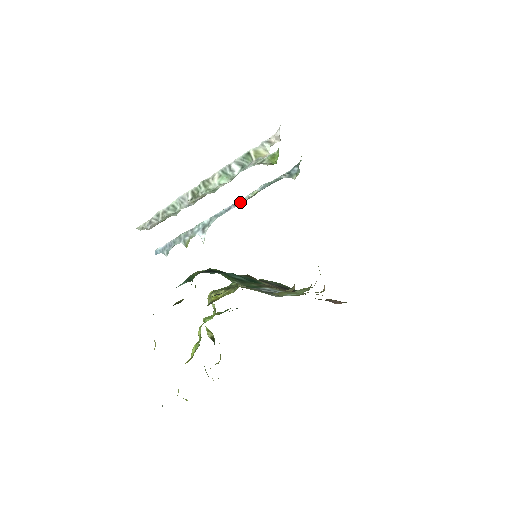
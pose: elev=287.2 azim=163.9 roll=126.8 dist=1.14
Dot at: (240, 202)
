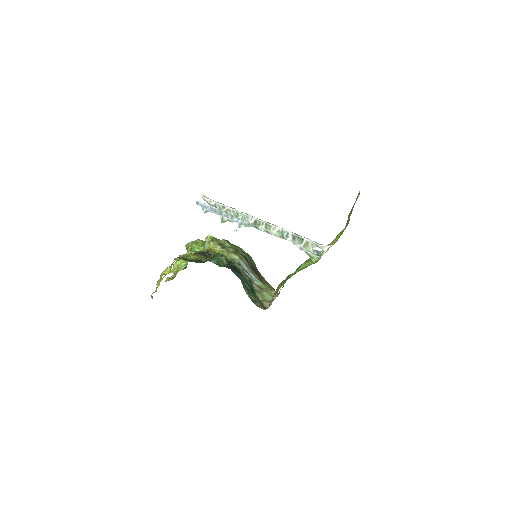
Dot at: occluded
